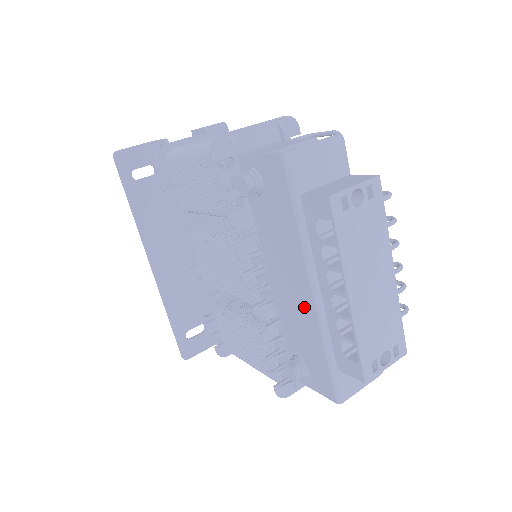
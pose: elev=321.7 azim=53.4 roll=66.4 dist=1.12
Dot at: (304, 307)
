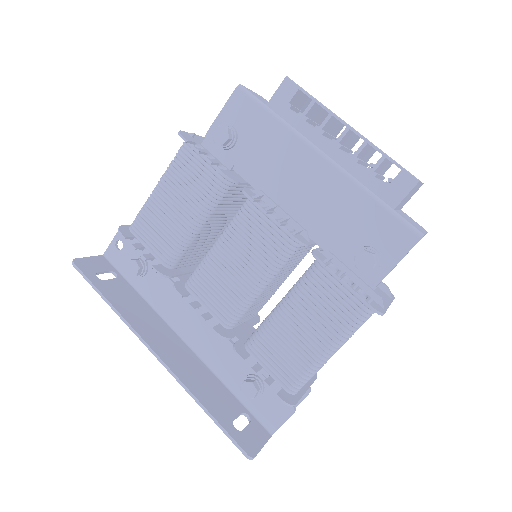
Dot at: (328, 184)
